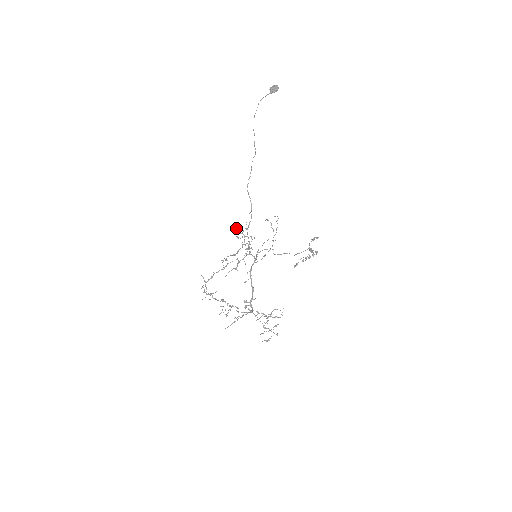
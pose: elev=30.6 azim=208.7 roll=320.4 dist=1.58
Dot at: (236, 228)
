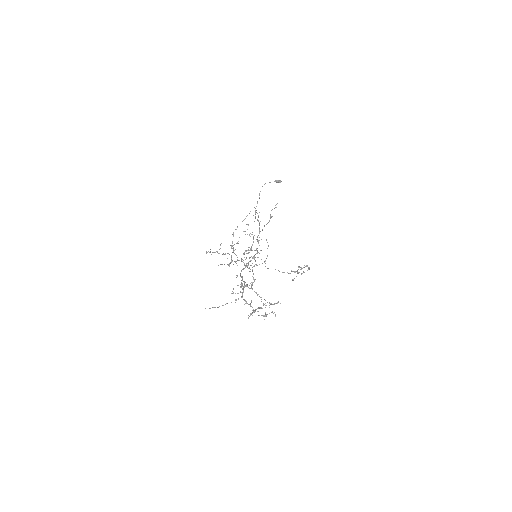
Dot at: (244, 231)
